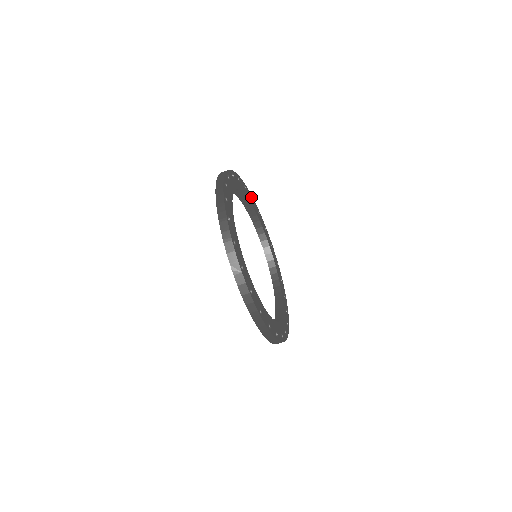
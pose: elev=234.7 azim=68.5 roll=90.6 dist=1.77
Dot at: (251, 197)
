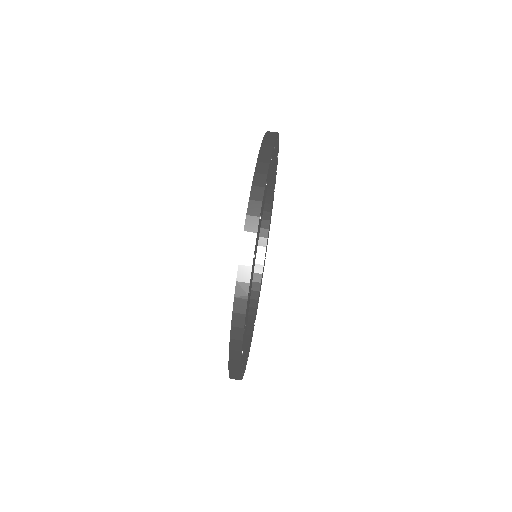
Dot at: occluded
